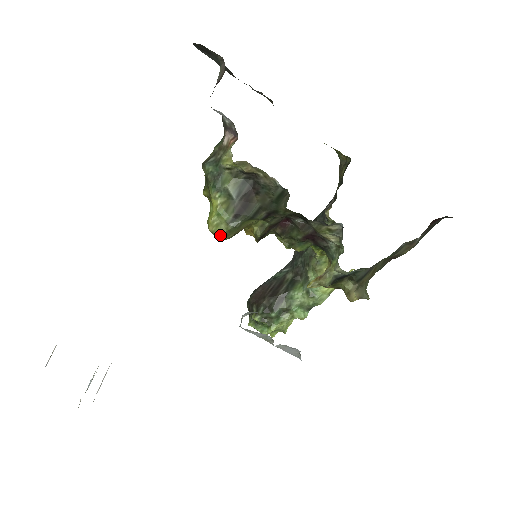
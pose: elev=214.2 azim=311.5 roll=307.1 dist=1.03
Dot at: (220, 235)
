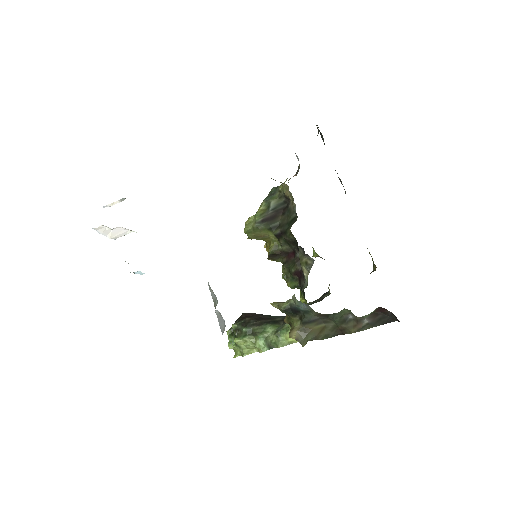
Dot at: (247, 228)
